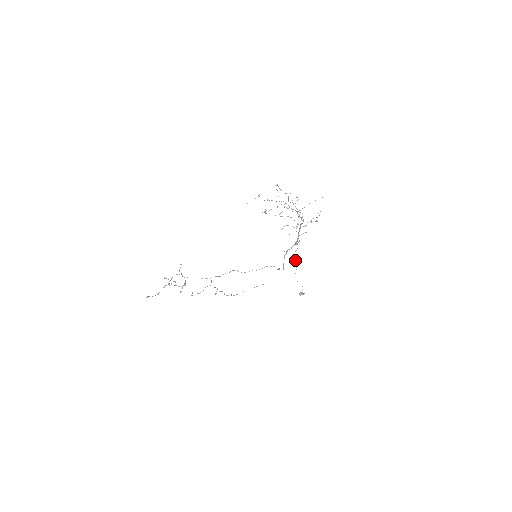
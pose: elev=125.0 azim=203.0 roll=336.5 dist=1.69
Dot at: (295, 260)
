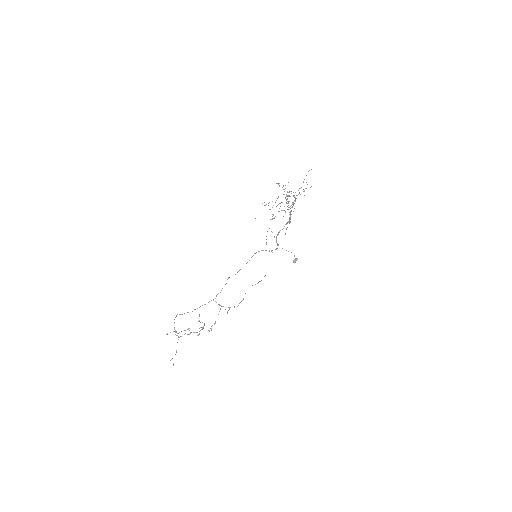
Dot at: (269, 228)
